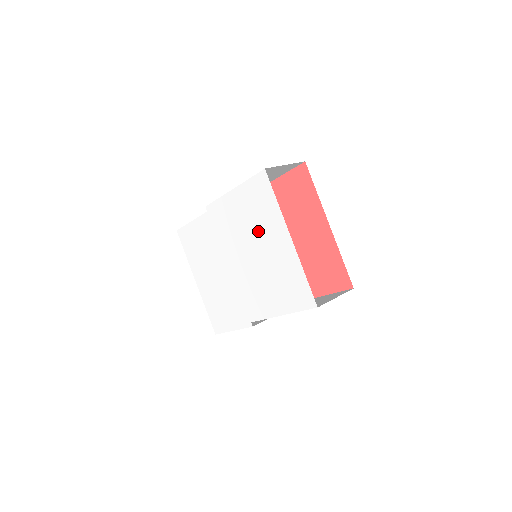
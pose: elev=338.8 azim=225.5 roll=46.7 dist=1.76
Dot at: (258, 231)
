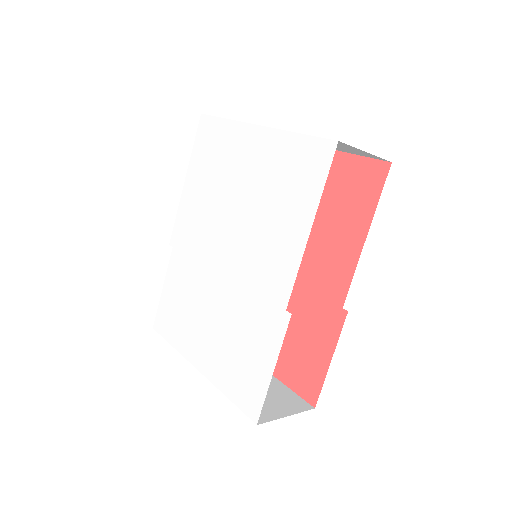
Dot at: (226, 177)
